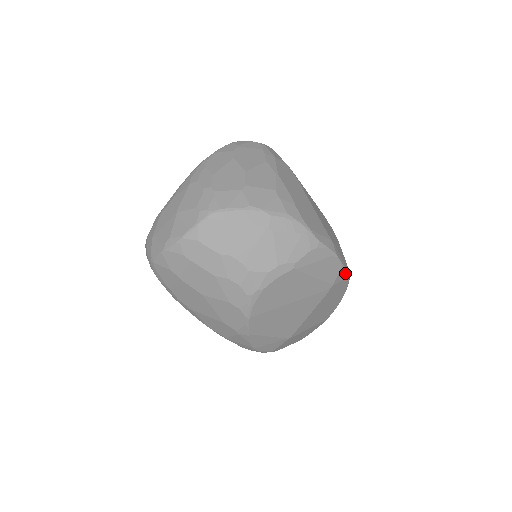
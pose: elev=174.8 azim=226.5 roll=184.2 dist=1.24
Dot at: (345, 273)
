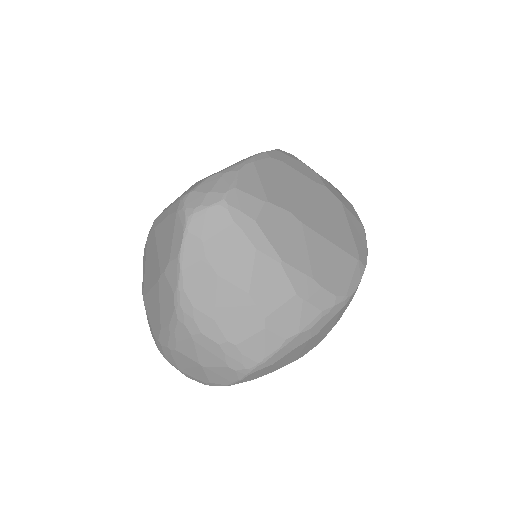
Dot at: occluded
